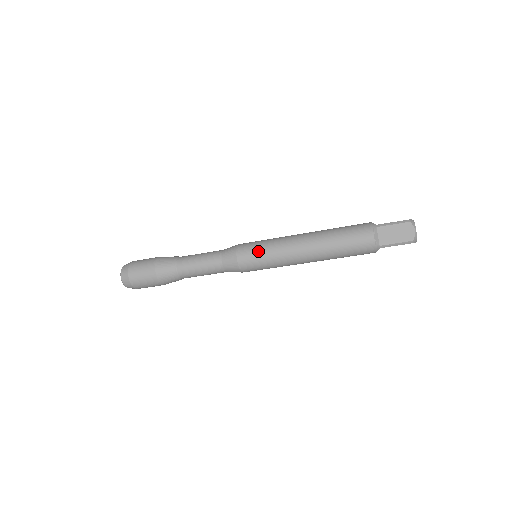
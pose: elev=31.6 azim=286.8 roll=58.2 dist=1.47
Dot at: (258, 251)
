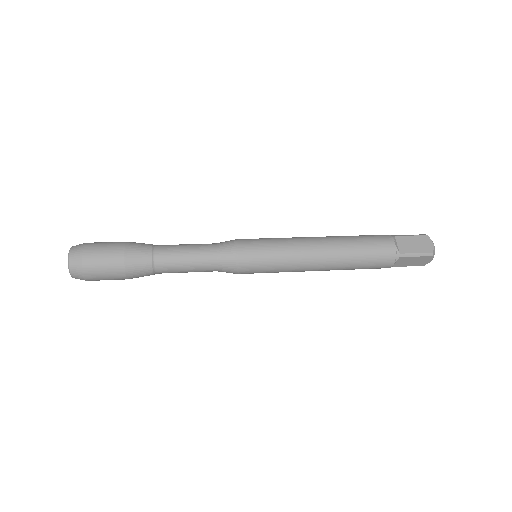
Dot at: (266, 268)
